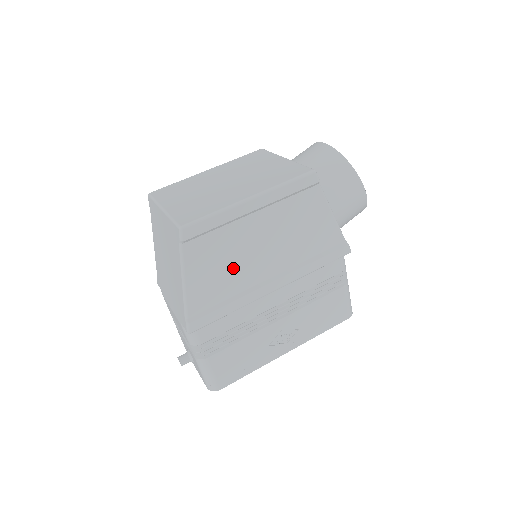
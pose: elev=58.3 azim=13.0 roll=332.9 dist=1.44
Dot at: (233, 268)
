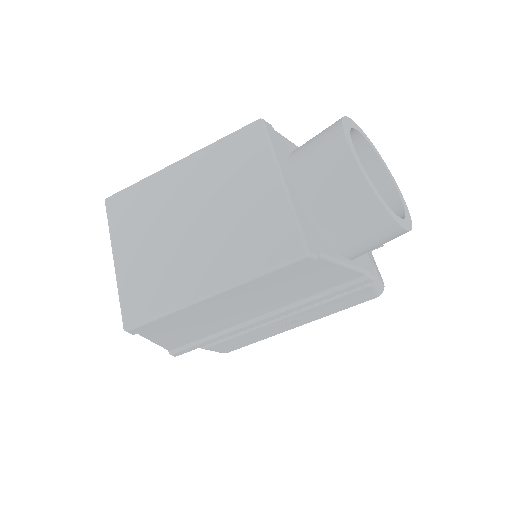
Dot at: (209, 324)
